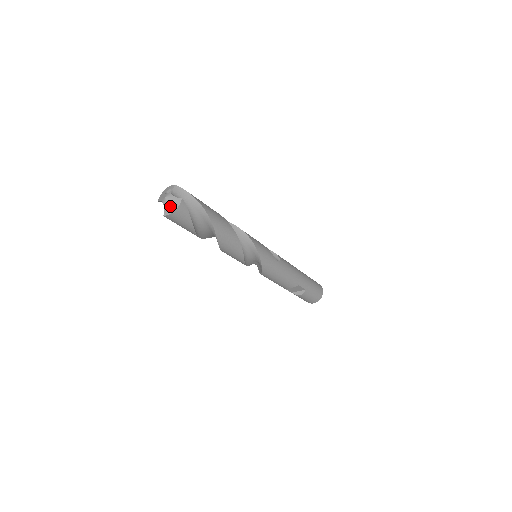
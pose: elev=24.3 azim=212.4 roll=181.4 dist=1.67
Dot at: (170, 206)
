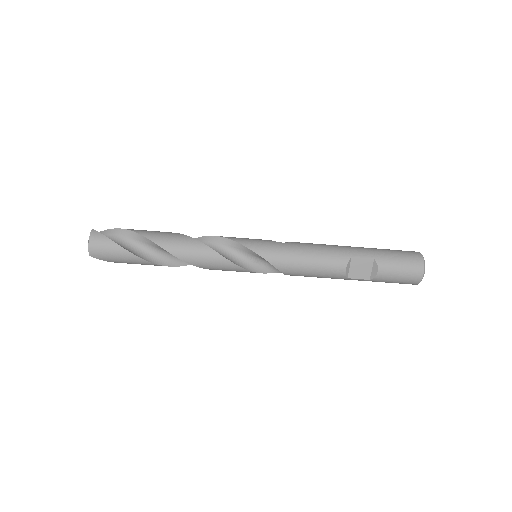
Dot at: (88, 243)
